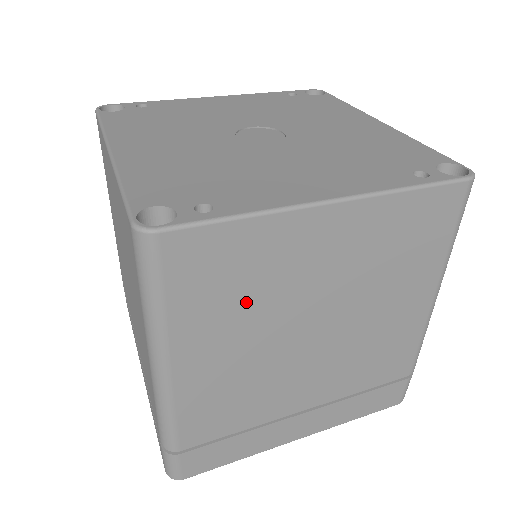
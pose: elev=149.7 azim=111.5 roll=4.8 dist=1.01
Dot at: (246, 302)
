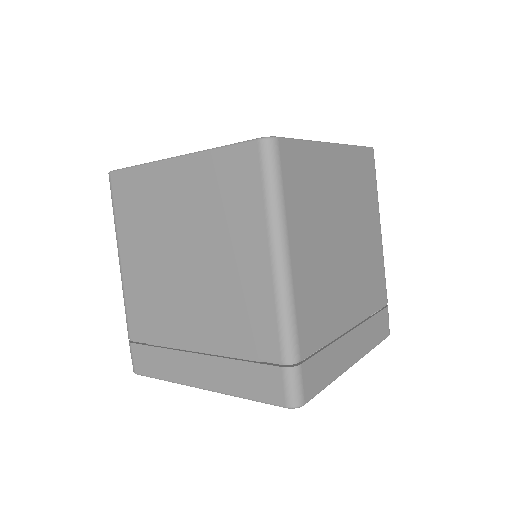
Dot at: (314, 207)
